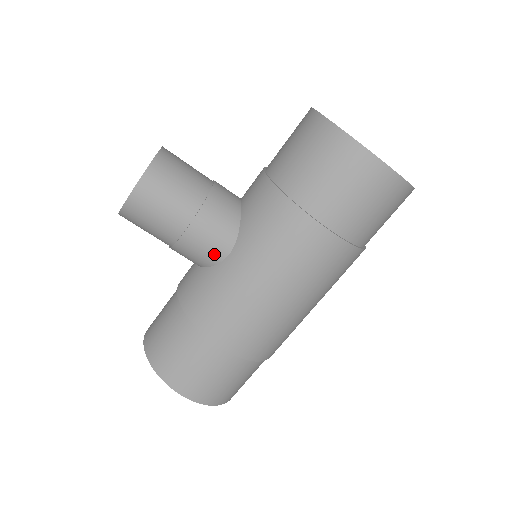
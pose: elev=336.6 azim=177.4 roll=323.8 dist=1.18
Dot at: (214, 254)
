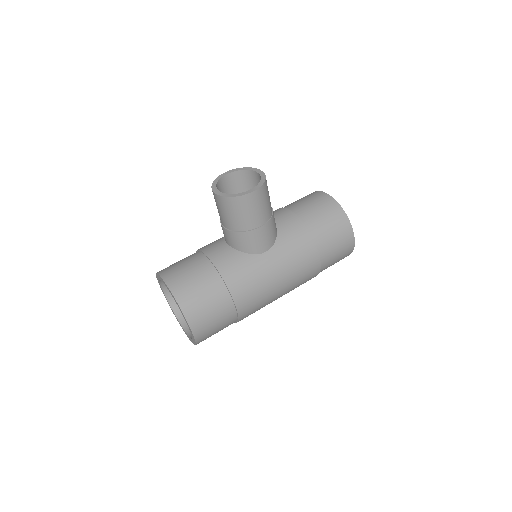
Dot at: (259, 248)
